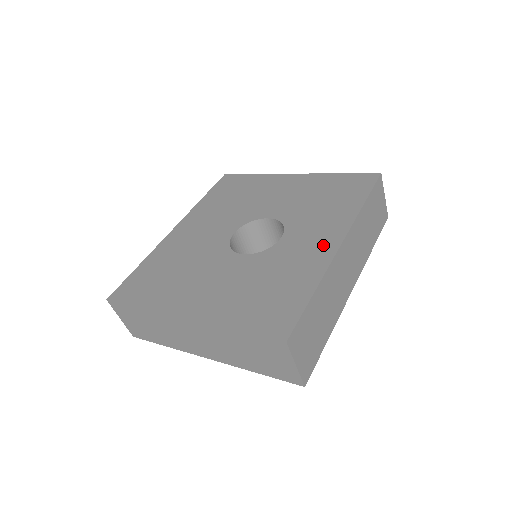
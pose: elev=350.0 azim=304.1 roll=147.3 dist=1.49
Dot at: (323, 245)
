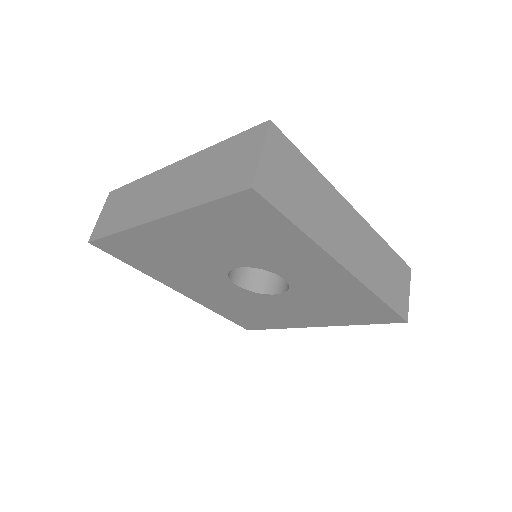
Dot at: occluded
